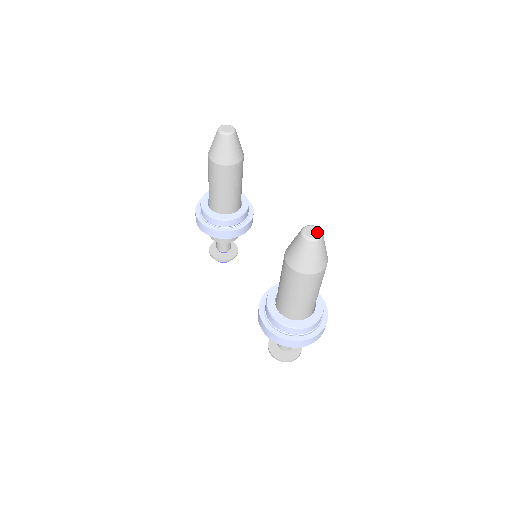
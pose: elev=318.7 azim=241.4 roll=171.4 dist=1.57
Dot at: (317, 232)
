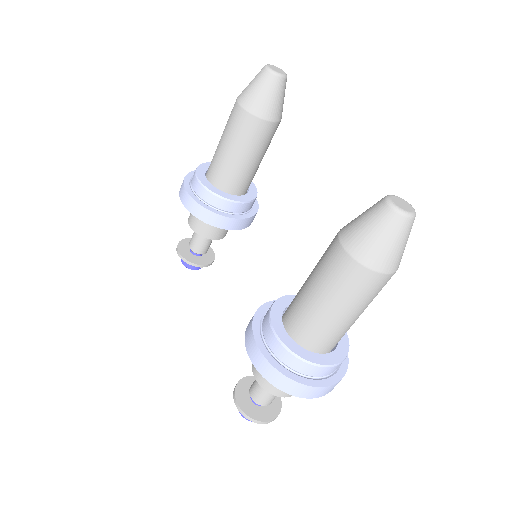
Dot at: (409, 206)
